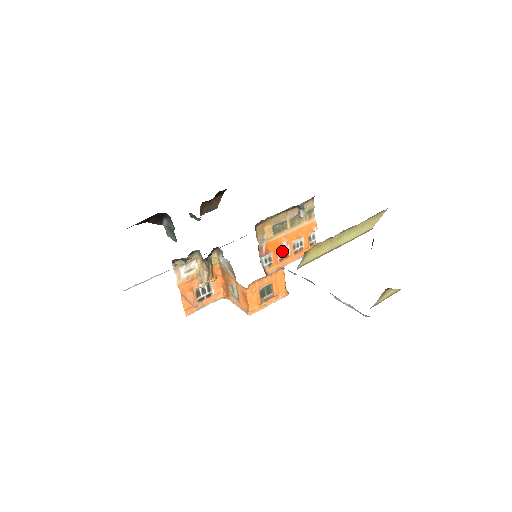
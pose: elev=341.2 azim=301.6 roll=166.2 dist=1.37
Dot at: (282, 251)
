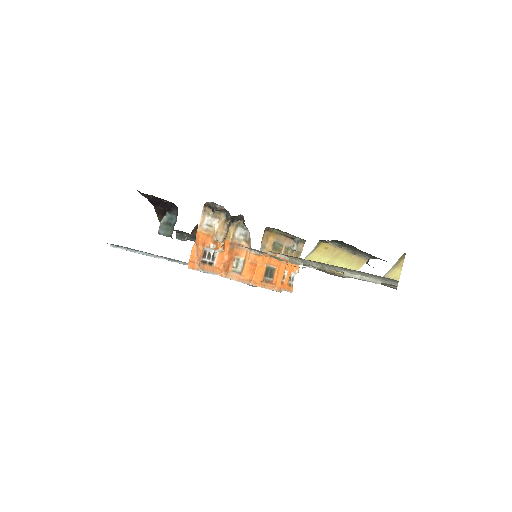
Dot at: occluded
